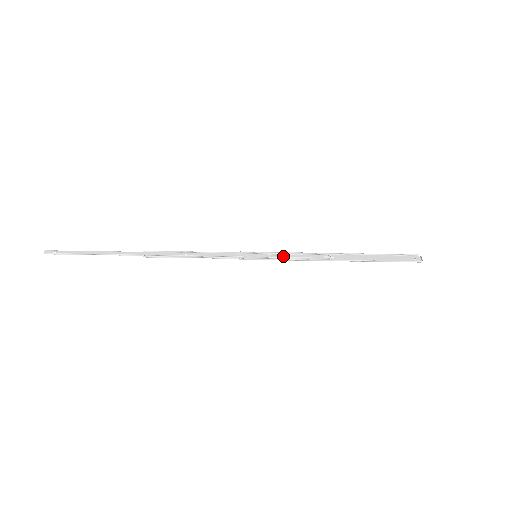
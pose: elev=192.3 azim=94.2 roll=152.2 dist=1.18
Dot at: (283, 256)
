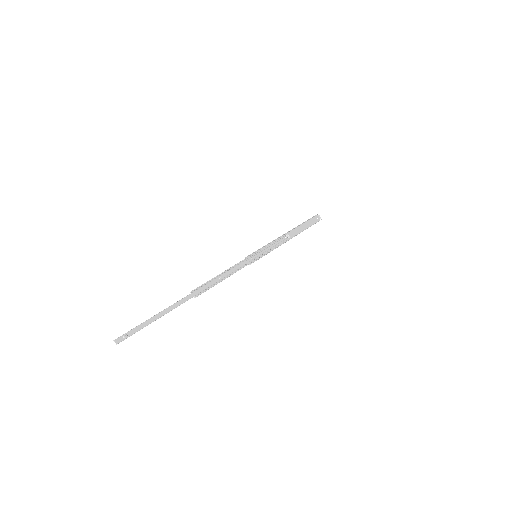
Dot at: (268, 248)
